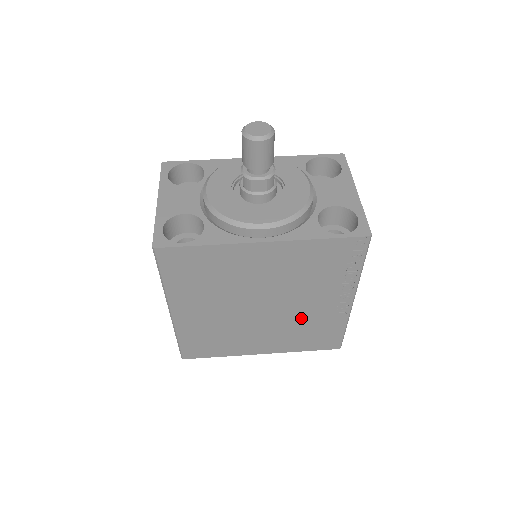
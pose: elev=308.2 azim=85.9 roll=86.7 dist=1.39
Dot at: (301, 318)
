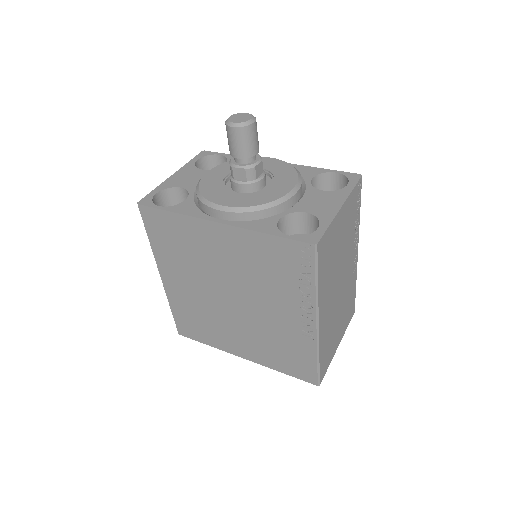
Dot at: (270, 327)
